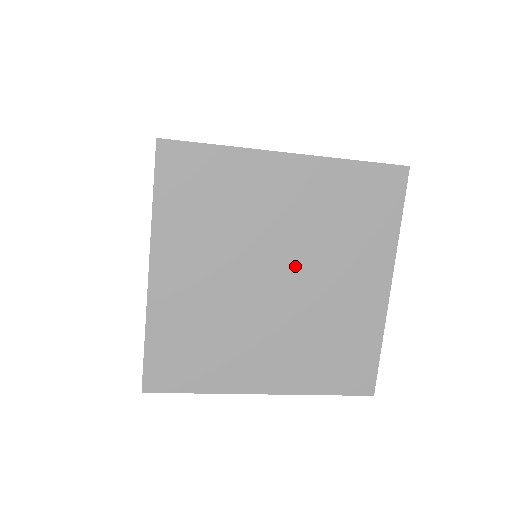
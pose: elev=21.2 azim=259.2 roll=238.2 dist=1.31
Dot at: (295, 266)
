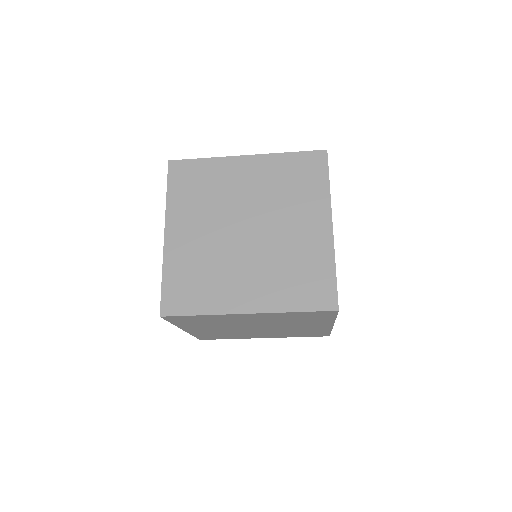
Dot at: (259, 220)
